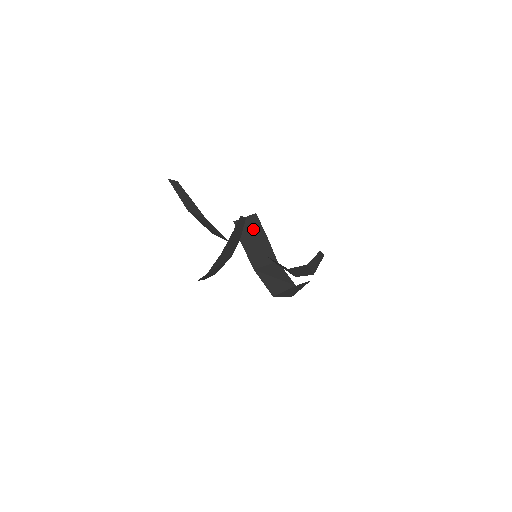
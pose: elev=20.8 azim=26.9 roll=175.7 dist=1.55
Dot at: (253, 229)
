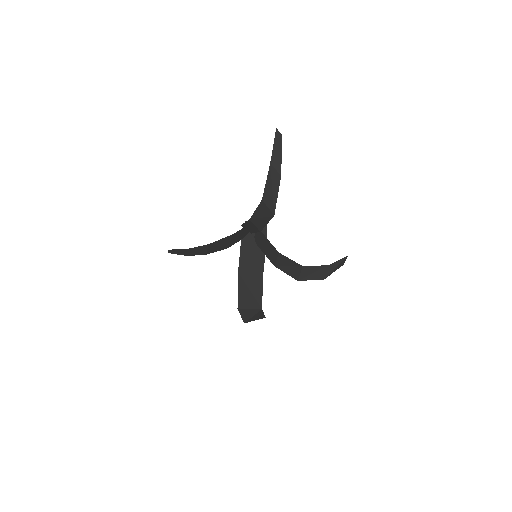
Dot at: occluded
